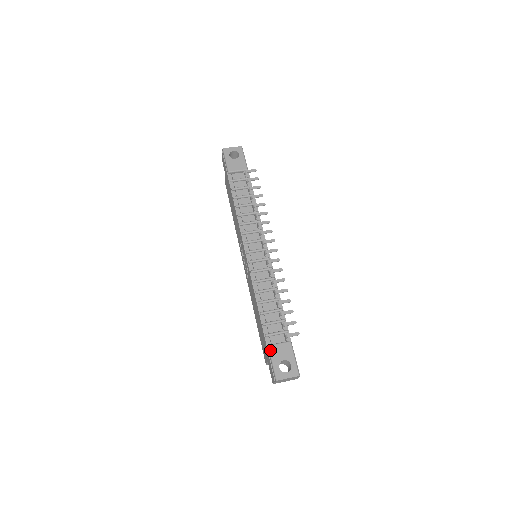
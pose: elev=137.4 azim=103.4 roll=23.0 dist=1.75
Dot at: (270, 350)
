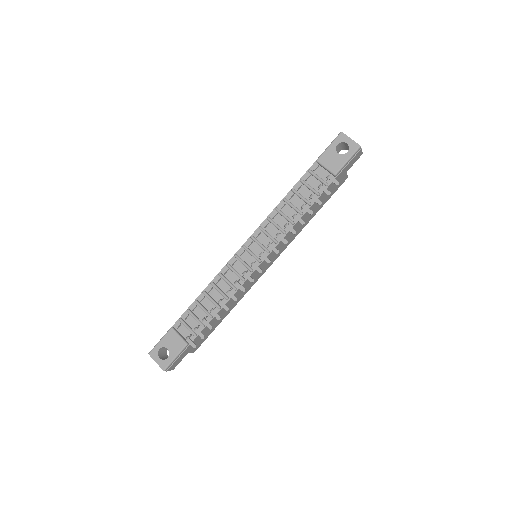
Dot at: (168, 331)
